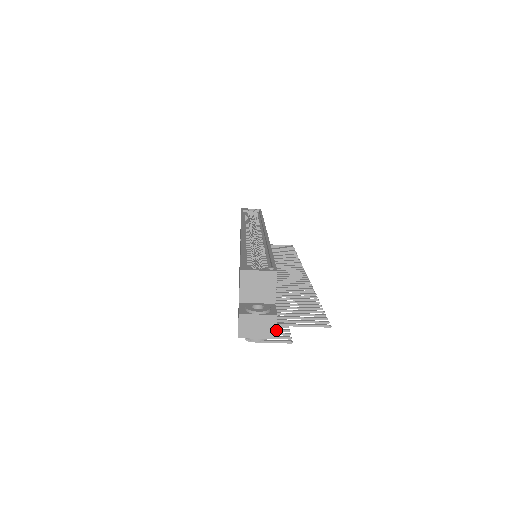
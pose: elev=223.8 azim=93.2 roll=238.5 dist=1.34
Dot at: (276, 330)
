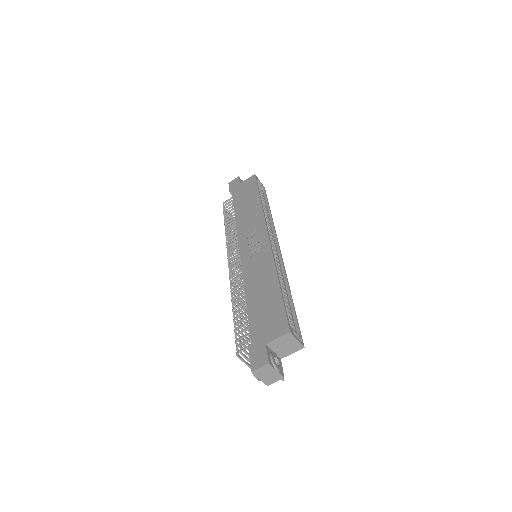
Dot at: occluded
